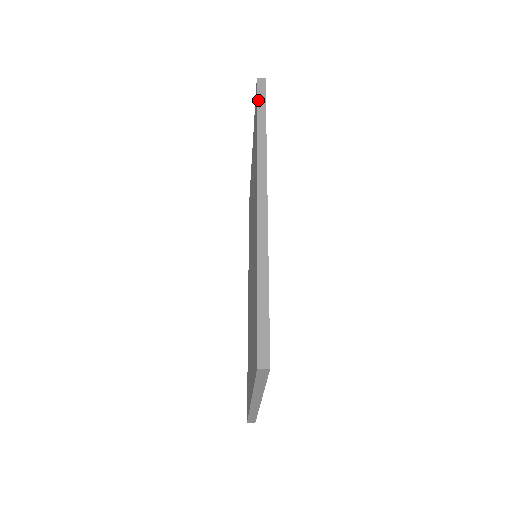
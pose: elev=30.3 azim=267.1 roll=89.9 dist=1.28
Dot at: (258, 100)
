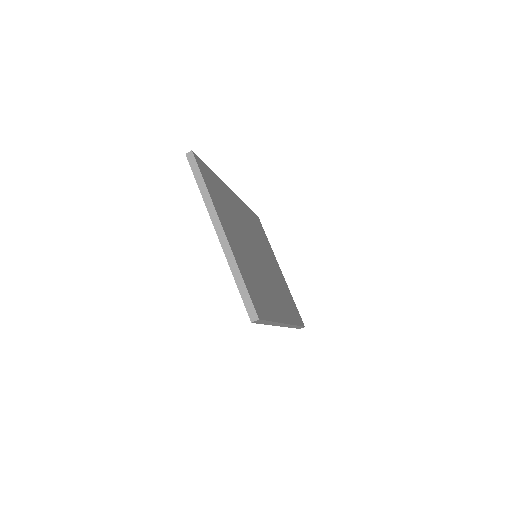
Dot at: occluded
